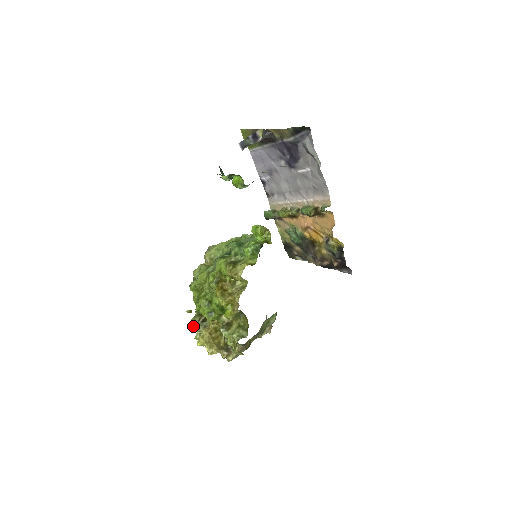
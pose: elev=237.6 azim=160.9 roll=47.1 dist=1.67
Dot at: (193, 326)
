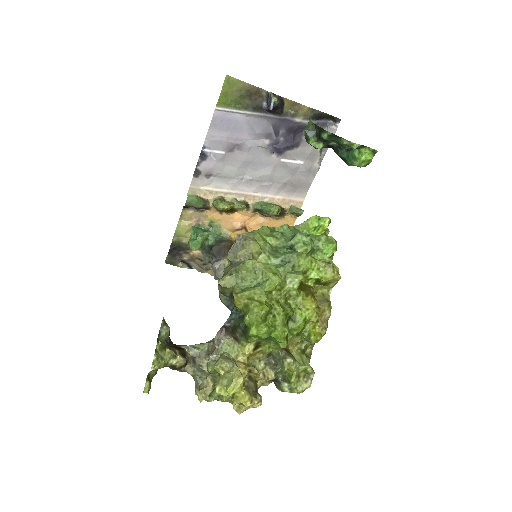
Dot at: (157, 368)
